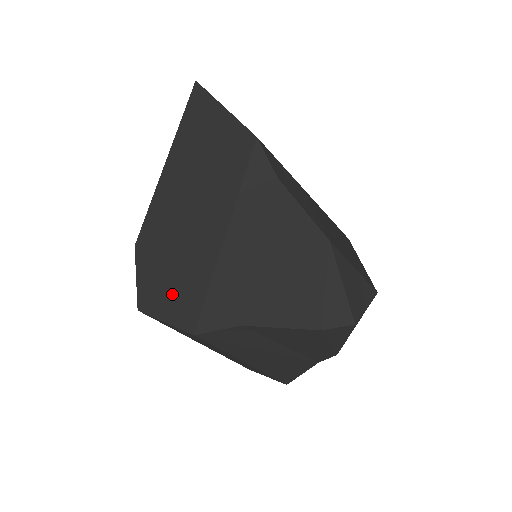
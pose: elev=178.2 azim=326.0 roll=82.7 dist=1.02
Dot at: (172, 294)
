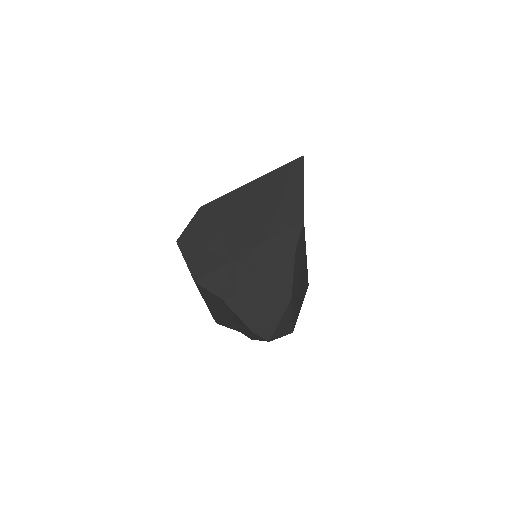
Dot at: (200, 252)
